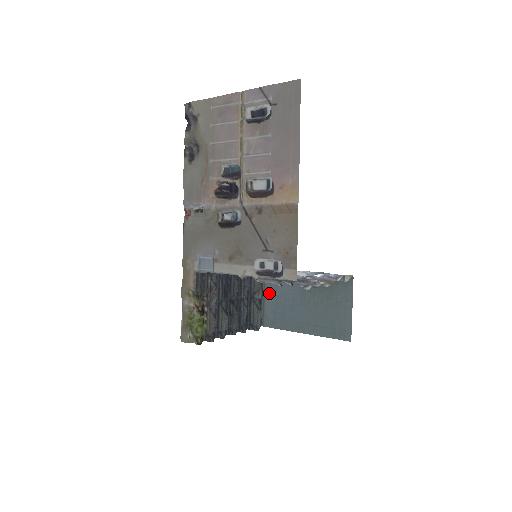
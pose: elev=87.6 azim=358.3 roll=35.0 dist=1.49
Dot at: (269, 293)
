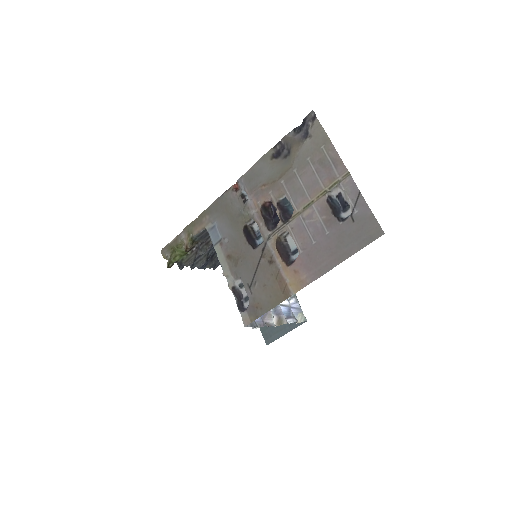
Dot at: occluded
